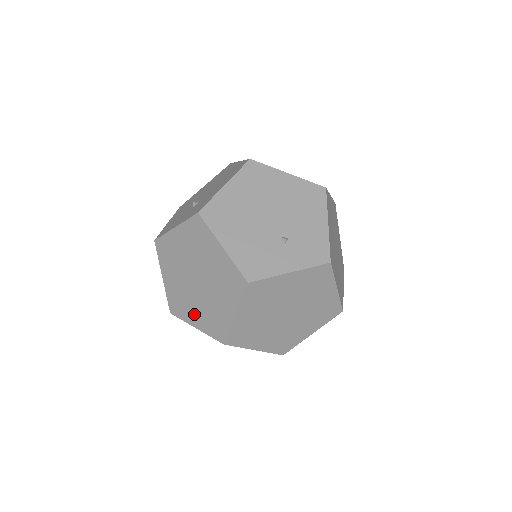
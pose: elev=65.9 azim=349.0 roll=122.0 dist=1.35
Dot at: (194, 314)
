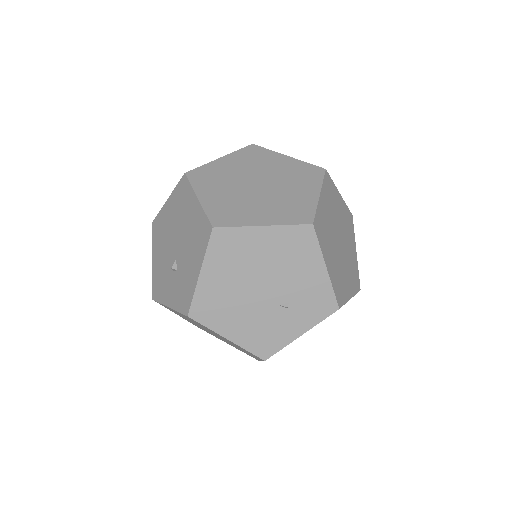
Dot at: (222, 340)
